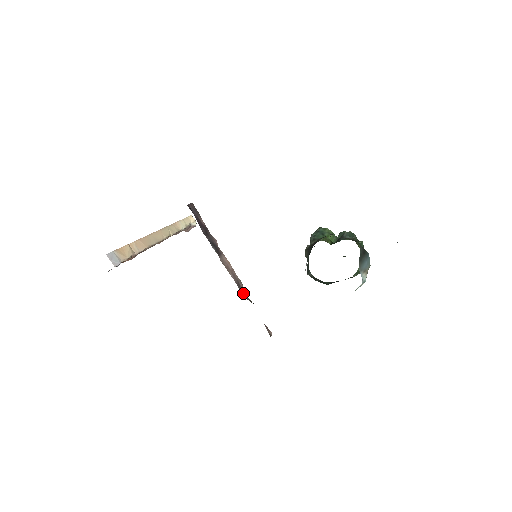
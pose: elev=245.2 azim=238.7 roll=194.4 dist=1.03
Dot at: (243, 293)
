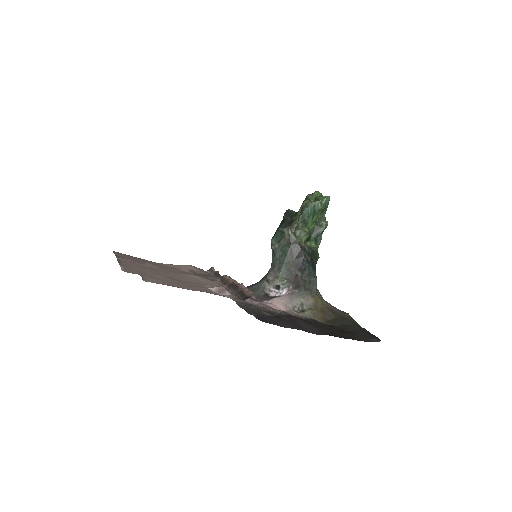
Dot at: occluded
